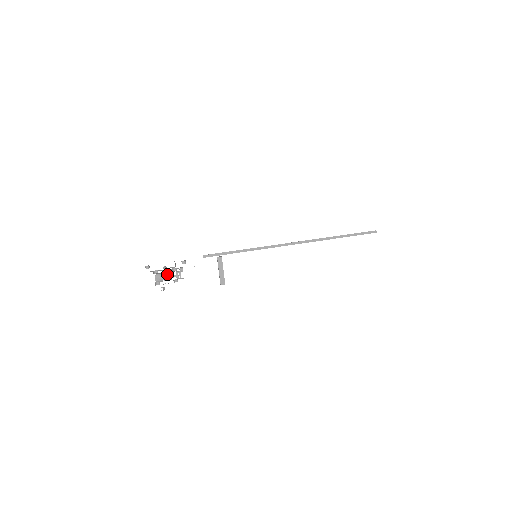
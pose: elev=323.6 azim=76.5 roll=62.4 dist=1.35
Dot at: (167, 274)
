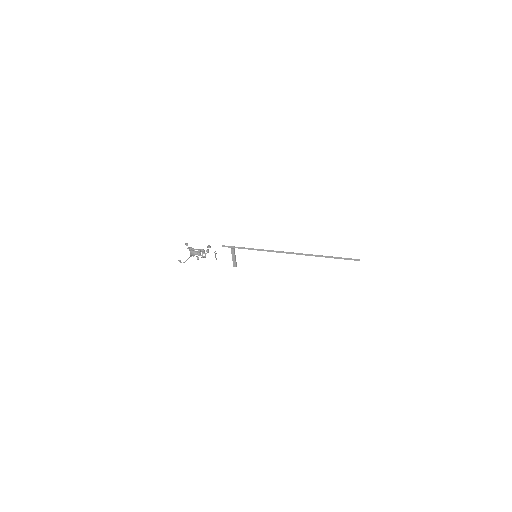
Dot at: occluded
